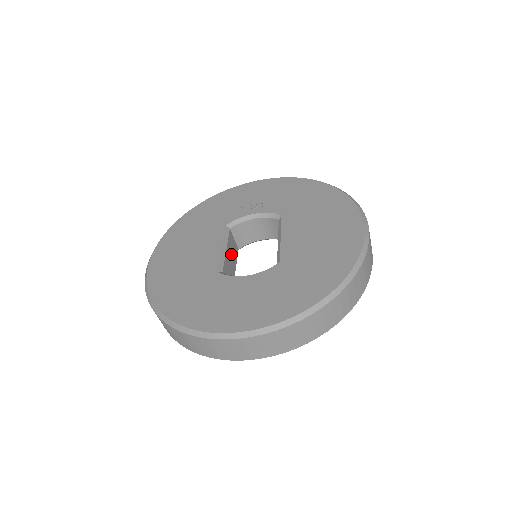
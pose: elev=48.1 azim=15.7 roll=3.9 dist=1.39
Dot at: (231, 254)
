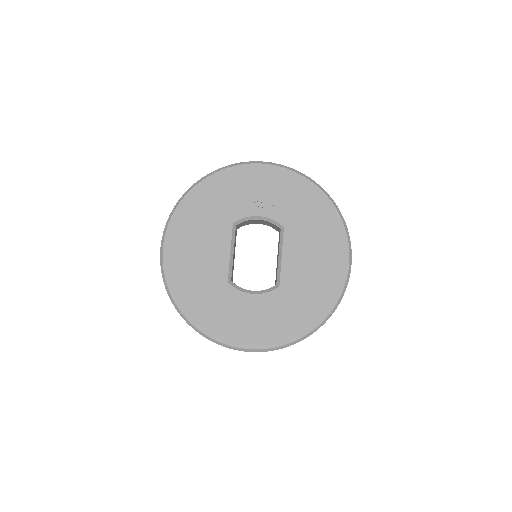
Dot at: (234, 248)
